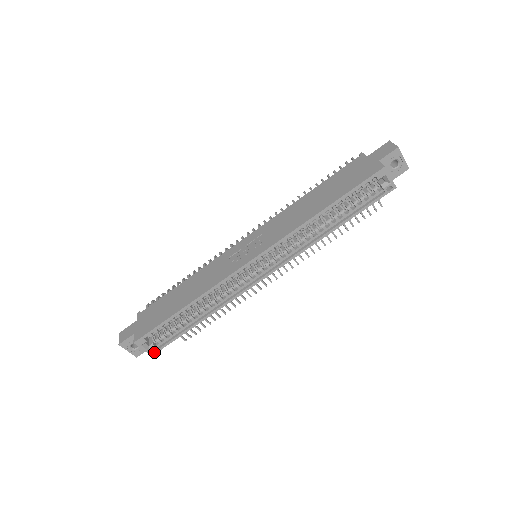
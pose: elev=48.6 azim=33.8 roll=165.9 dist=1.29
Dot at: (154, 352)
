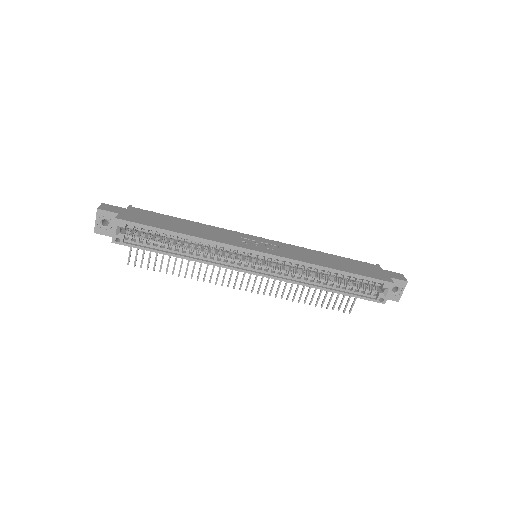
Dot at: (117, 241)
